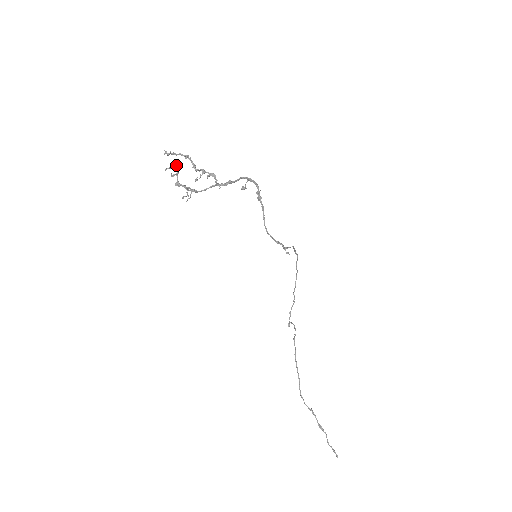
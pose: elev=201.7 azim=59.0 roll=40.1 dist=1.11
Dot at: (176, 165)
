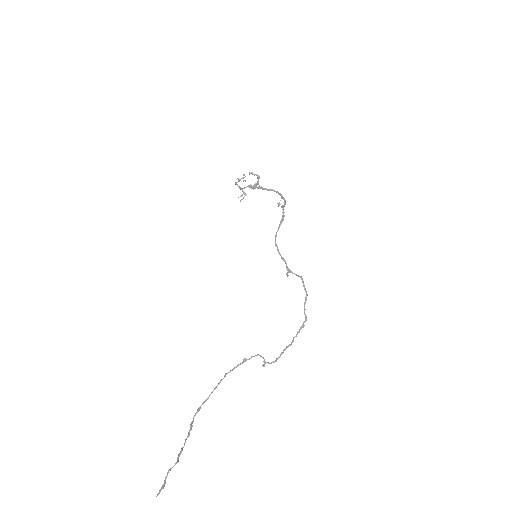
Dot at: occluded
